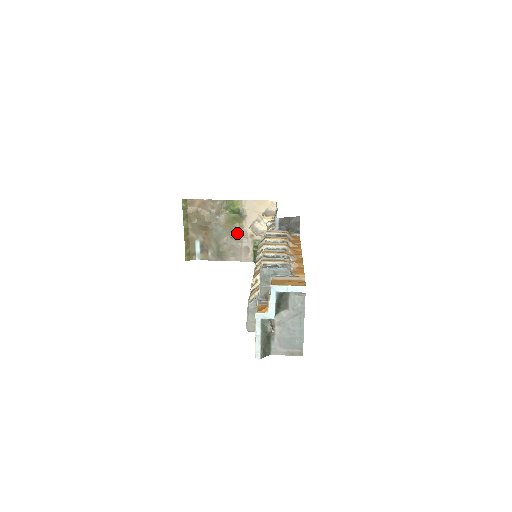
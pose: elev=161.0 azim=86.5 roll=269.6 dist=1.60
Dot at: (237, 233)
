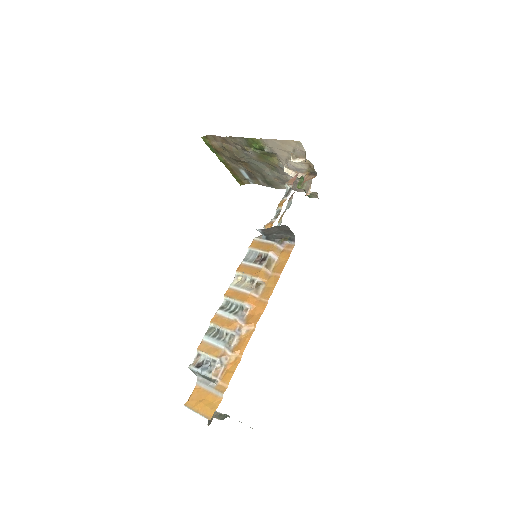
Dot at: (275, 167)
